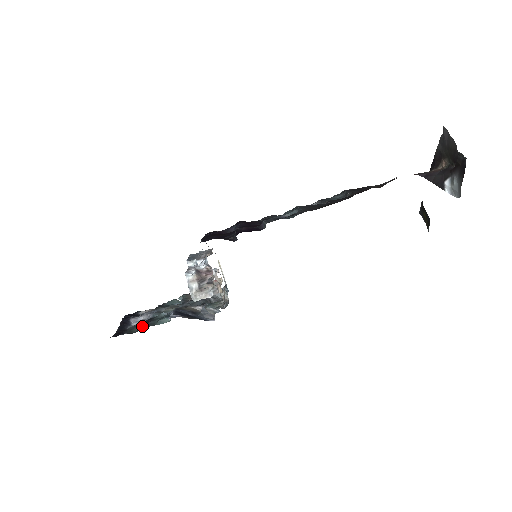
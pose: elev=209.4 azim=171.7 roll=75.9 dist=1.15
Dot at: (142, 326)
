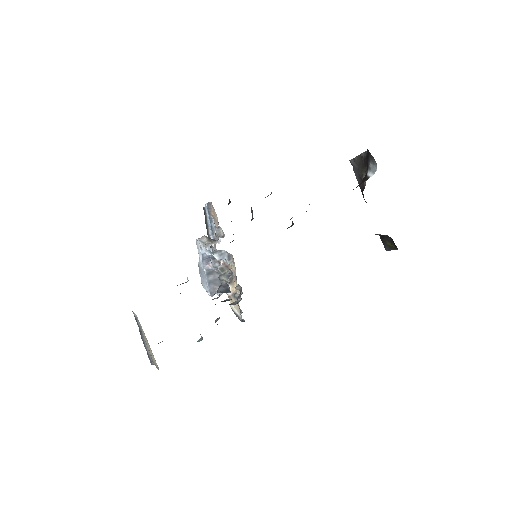
Dot at: occluded
